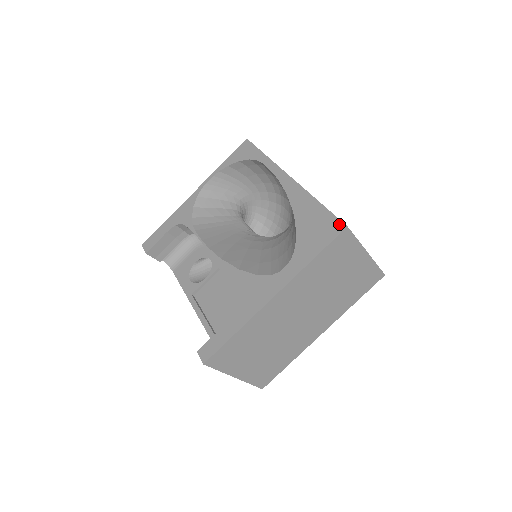
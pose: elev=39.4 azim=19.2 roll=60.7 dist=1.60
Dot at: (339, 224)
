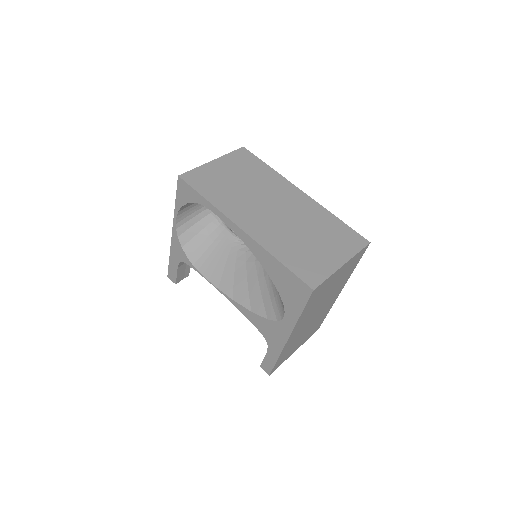
Dot at: (306, 287)
